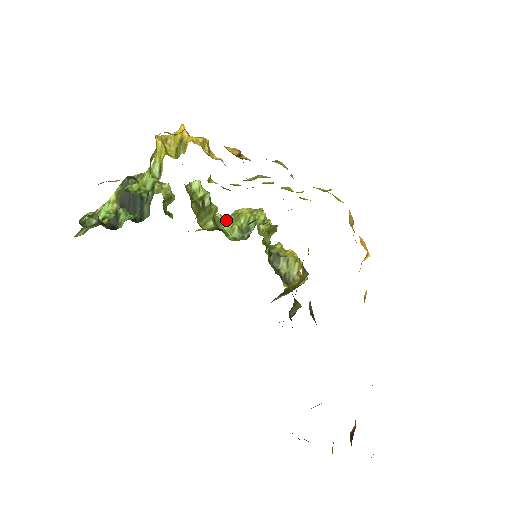
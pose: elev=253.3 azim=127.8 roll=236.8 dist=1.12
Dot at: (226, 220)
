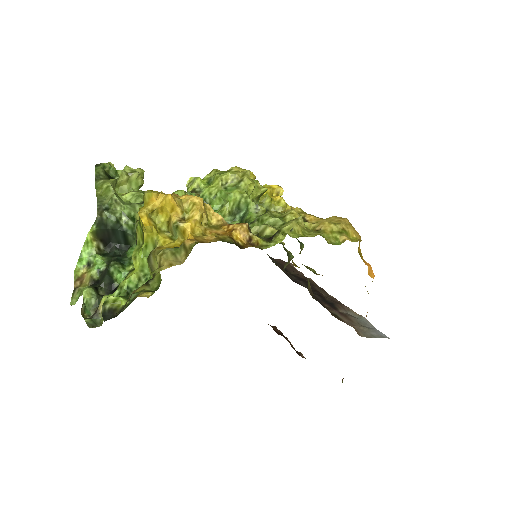
Dot at: (211, 197)
